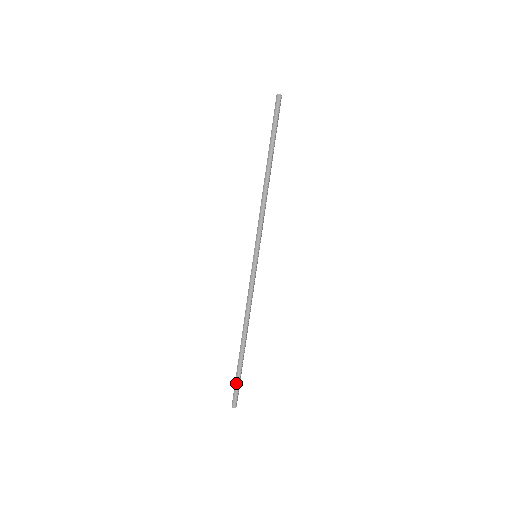
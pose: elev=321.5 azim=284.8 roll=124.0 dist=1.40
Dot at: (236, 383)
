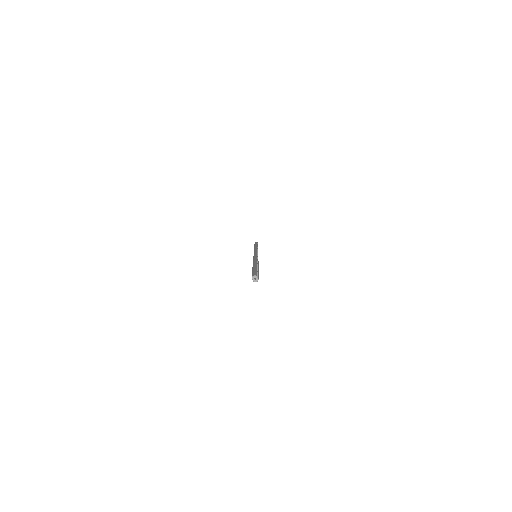
Dot at: occluded
